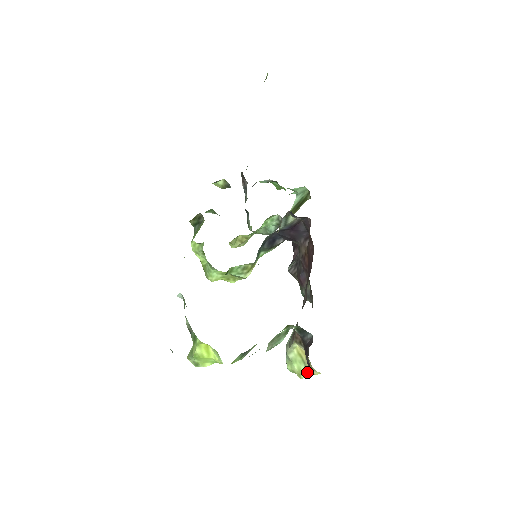
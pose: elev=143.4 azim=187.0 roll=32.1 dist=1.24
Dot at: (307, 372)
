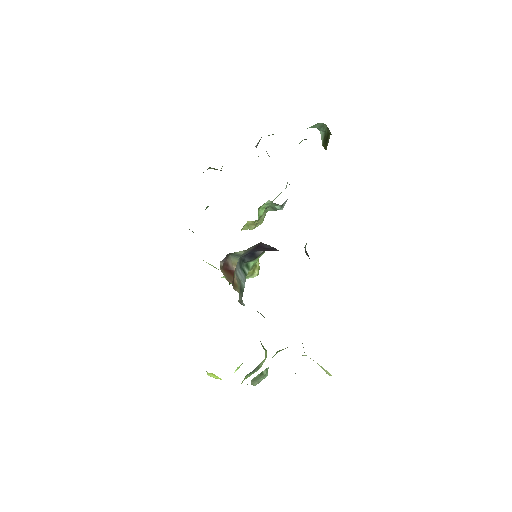
Dot at: (328, 373)
